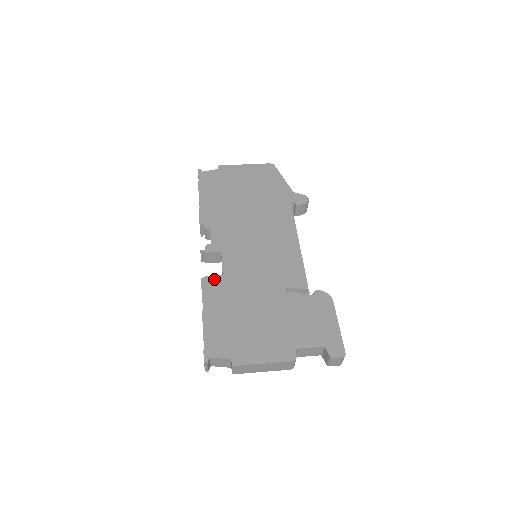
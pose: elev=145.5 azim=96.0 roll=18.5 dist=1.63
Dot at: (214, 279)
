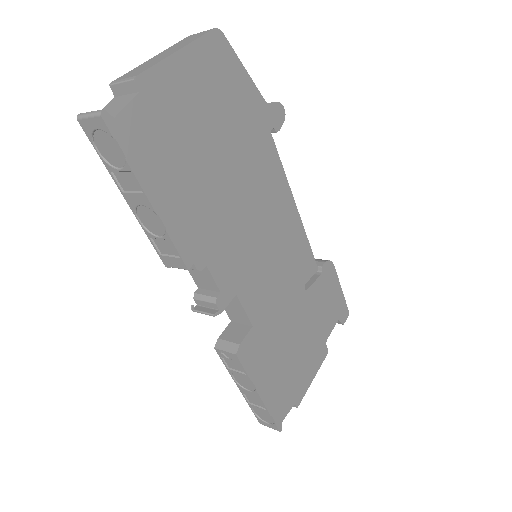
Dot at: (248, 342)
